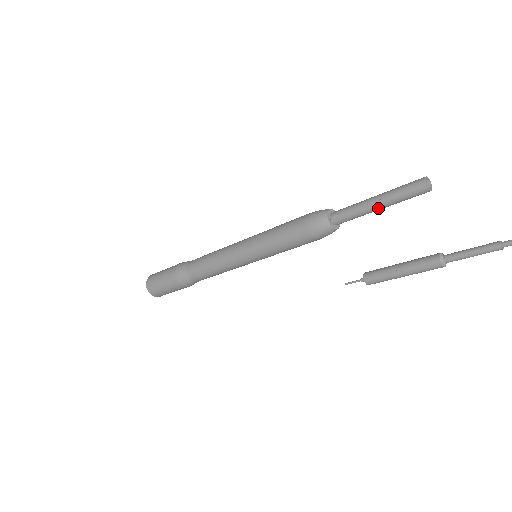
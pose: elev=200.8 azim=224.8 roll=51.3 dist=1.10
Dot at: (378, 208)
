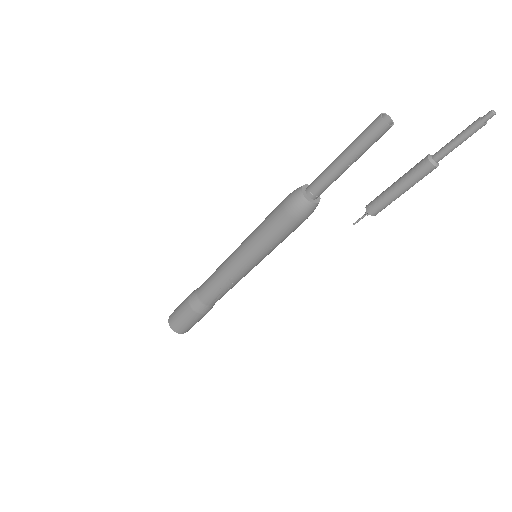
Dot at: occluded
